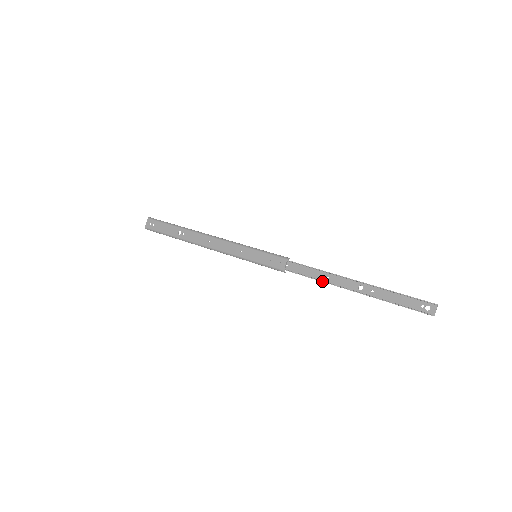
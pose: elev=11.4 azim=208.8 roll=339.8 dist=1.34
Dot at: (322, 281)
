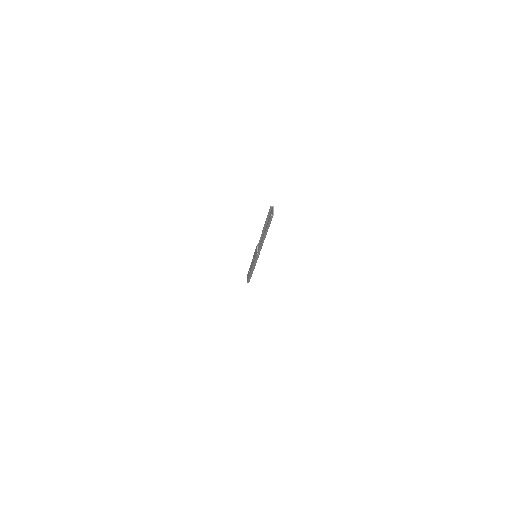
Dot at: (260, 244)
